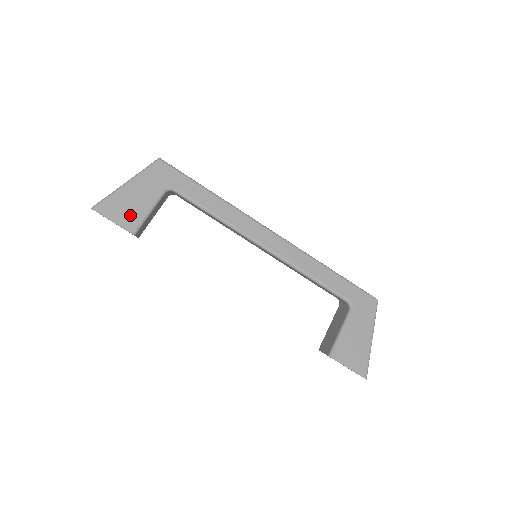
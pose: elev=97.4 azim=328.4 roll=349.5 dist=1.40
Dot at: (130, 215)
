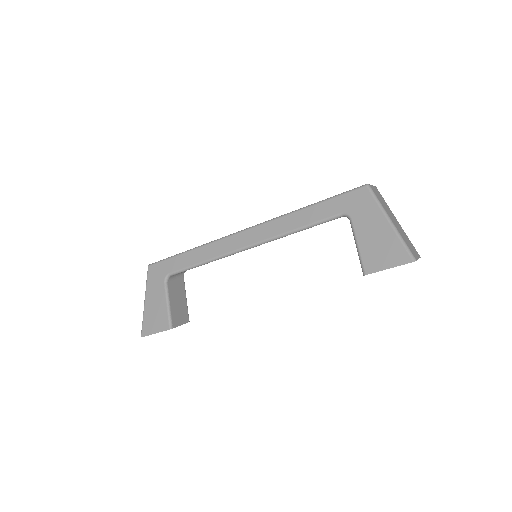
Dot at: (160, 319)
